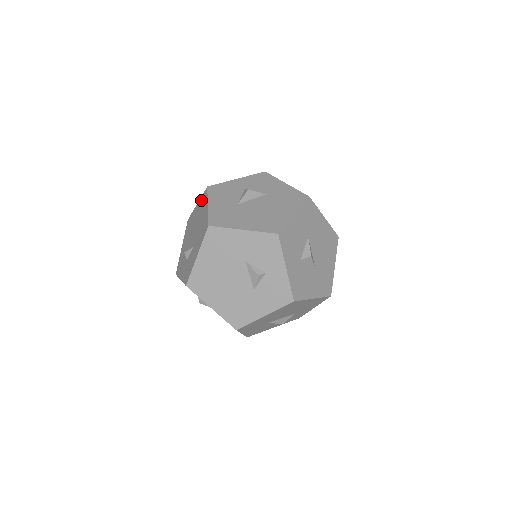
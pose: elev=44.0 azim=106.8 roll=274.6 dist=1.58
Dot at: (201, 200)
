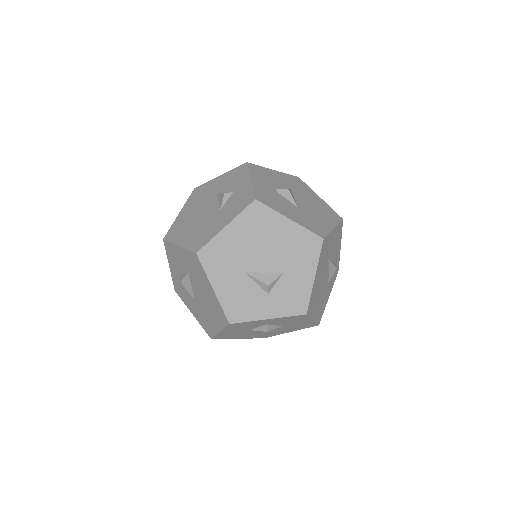
Dot at: occluded
